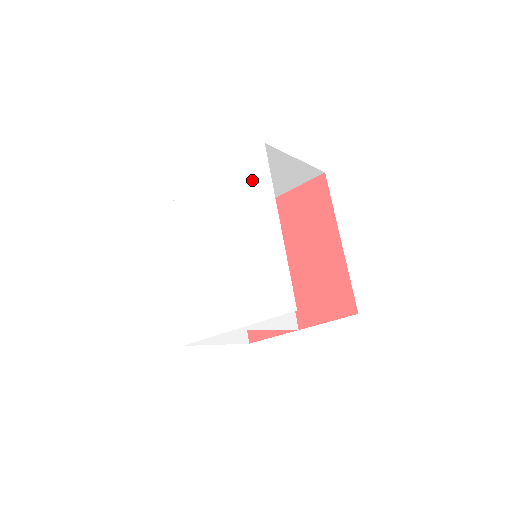
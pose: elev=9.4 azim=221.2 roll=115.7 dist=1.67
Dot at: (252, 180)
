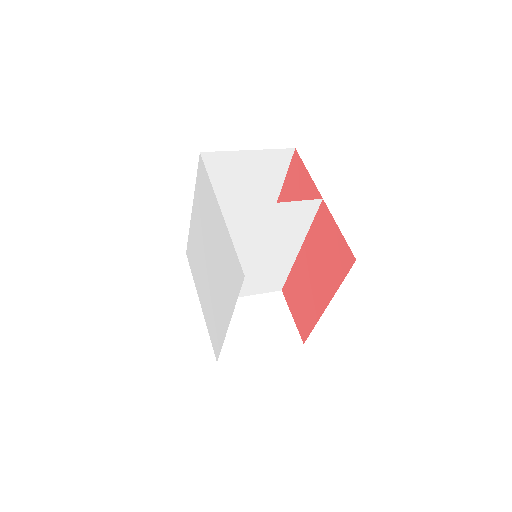
Dot at: (231, 275)
